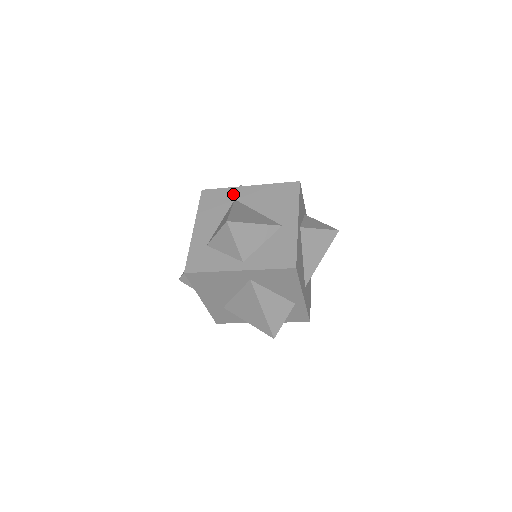
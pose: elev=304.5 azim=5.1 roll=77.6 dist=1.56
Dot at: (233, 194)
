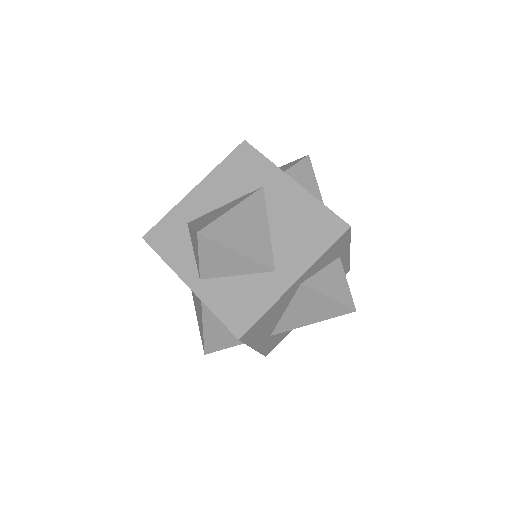
Dot at: (268, 177)
